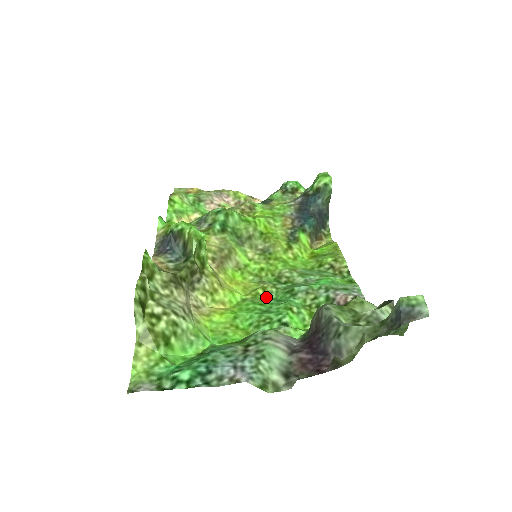
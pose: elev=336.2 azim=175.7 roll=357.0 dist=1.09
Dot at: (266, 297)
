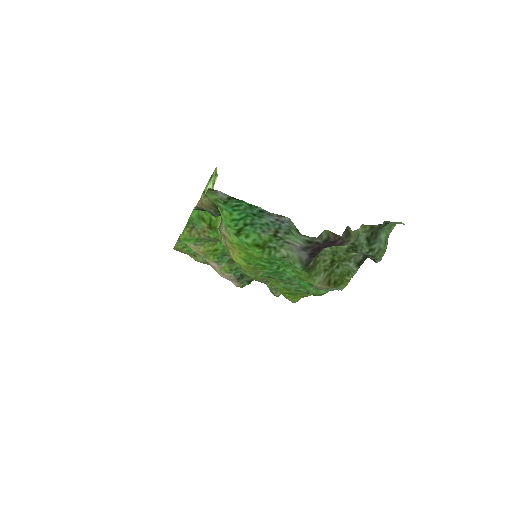
Dot at: (264, 271)
